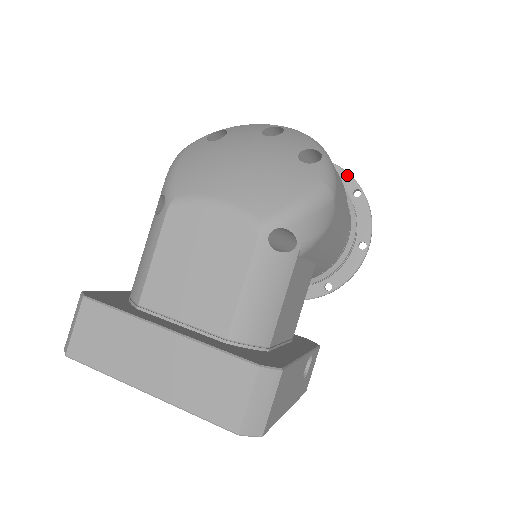
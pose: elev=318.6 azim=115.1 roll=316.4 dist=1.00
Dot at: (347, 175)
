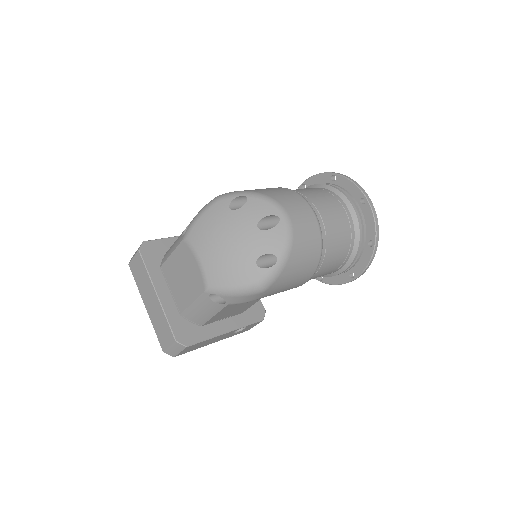
Dot at: (374, 227)
